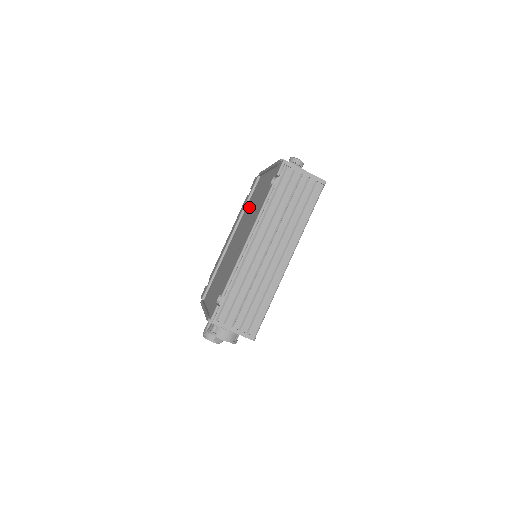
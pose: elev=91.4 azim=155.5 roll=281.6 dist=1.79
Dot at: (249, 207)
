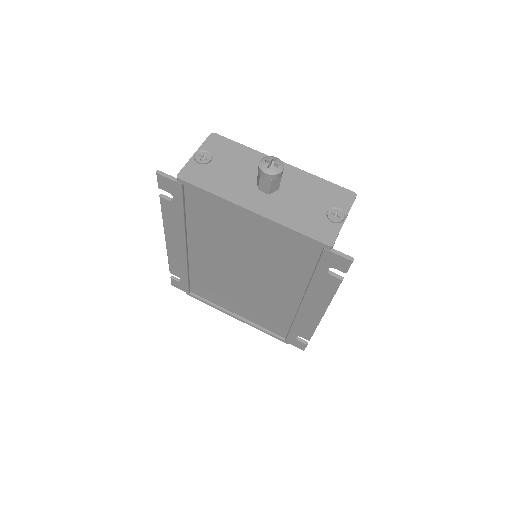
Dot at: (216, 233)
